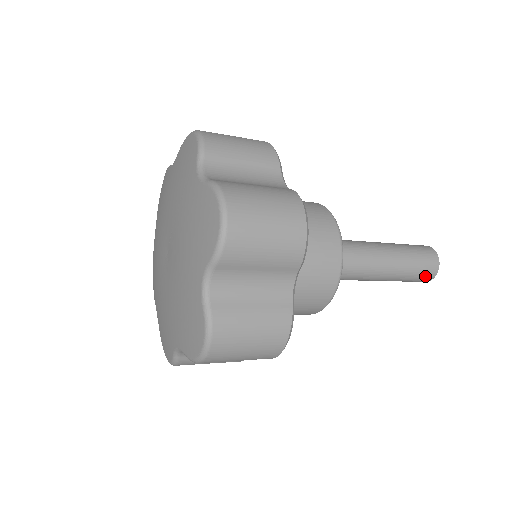
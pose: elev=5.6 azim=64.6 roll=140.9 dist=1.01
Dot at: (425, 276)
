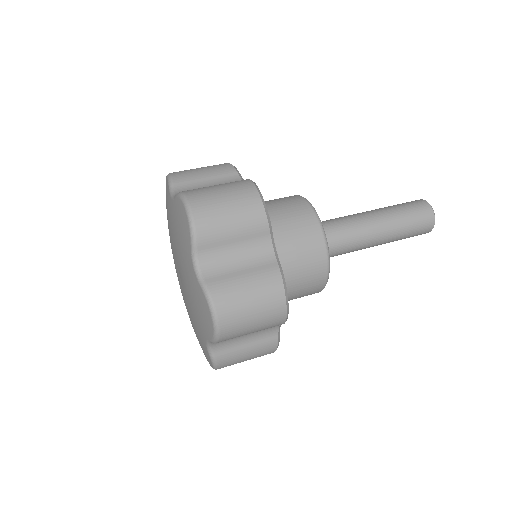
Dot at: occluded
